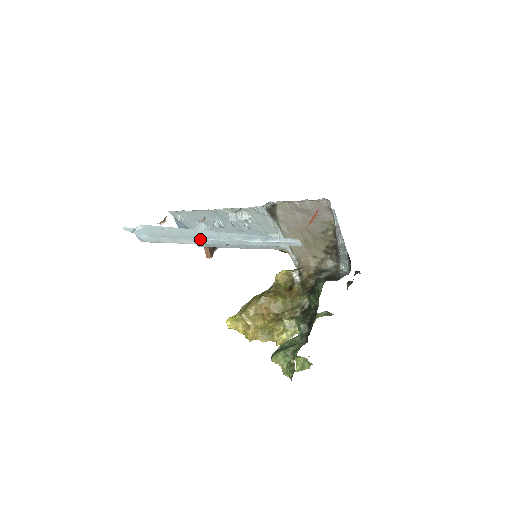
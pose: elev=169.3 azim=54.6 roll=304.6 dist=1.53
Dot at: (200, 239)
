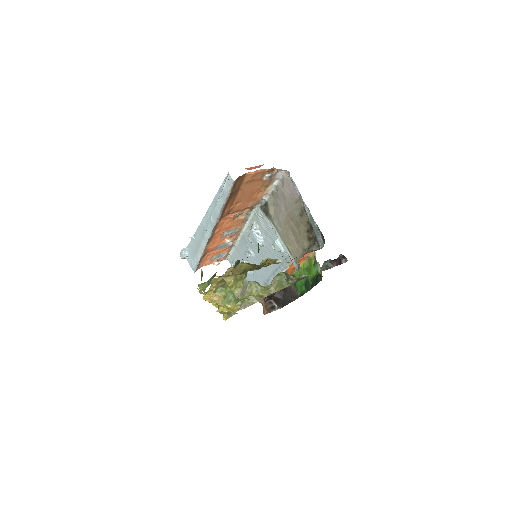
Dot at: (205, 233)
